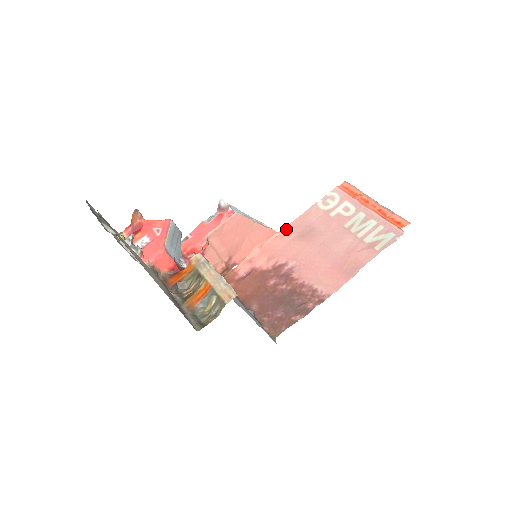
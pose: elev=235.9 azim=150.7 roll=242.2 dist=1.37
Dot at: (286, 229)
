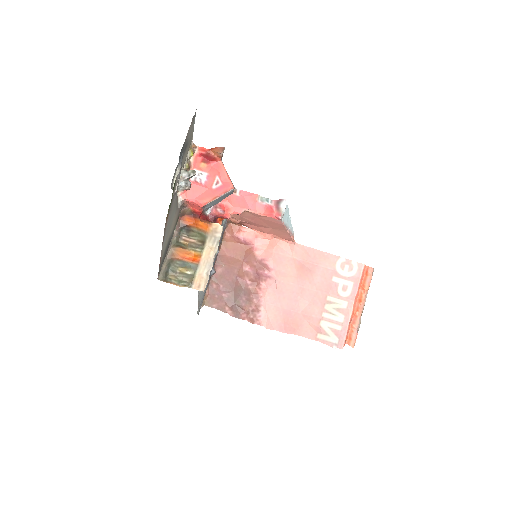
Dot at: (302, 247)
